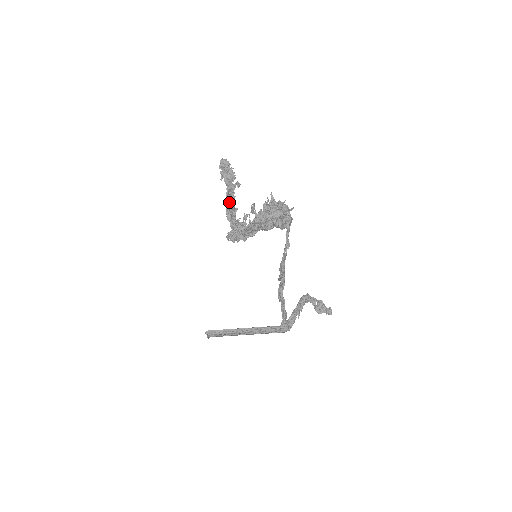
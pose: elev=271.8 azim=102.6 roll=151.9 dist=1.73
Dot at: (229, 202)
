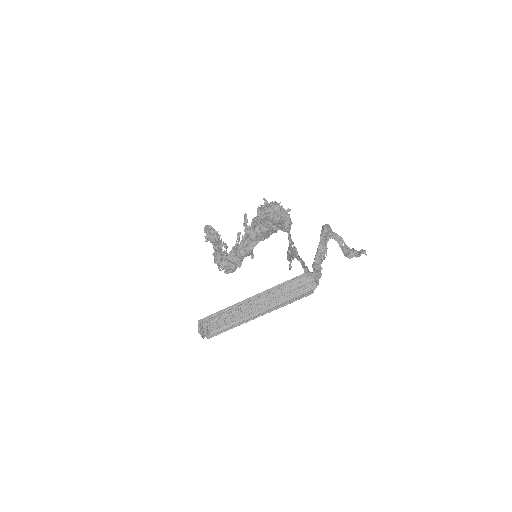
Dot at: occluded
